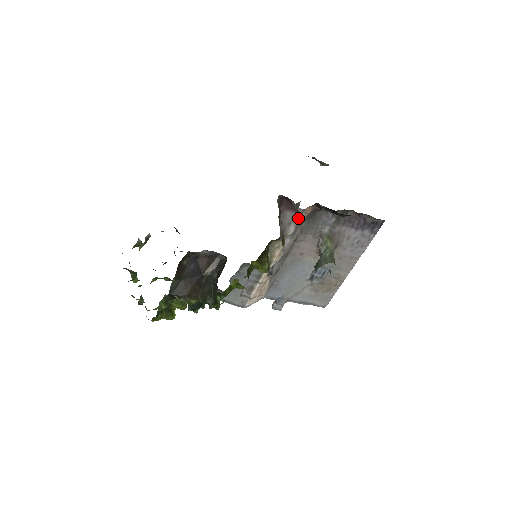
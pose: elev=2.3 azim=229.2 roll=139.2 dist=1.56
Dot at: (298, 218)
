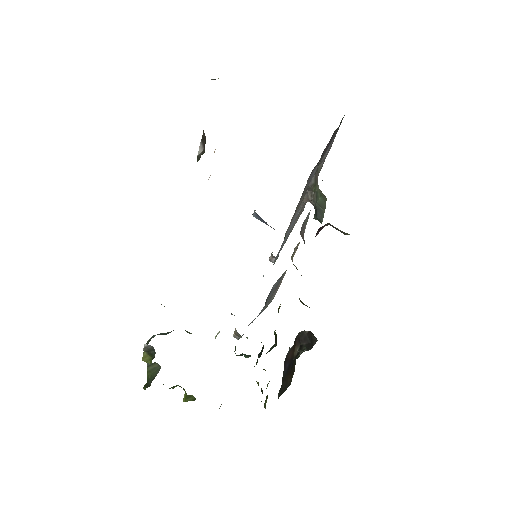
Dot at: occluded
